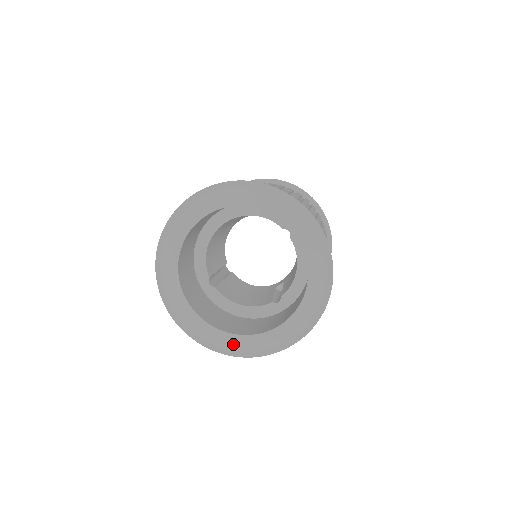
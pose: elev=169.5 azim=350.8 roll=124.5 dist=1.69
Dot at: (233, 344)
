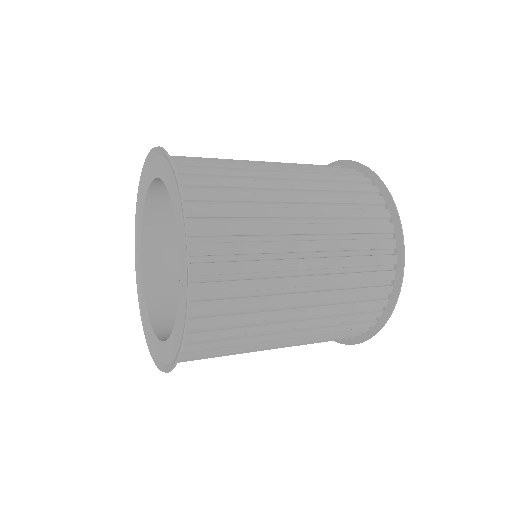
Dot at: (141, 289)
